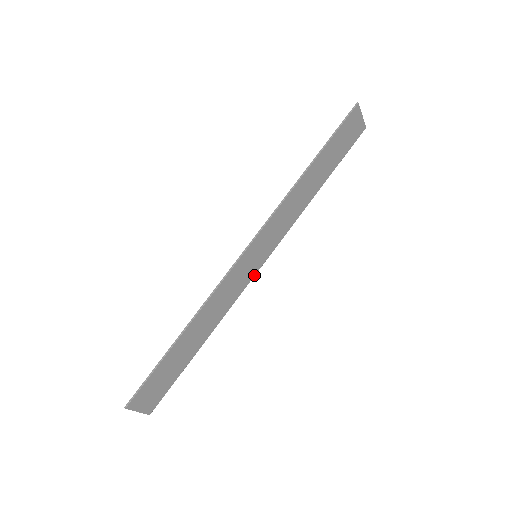
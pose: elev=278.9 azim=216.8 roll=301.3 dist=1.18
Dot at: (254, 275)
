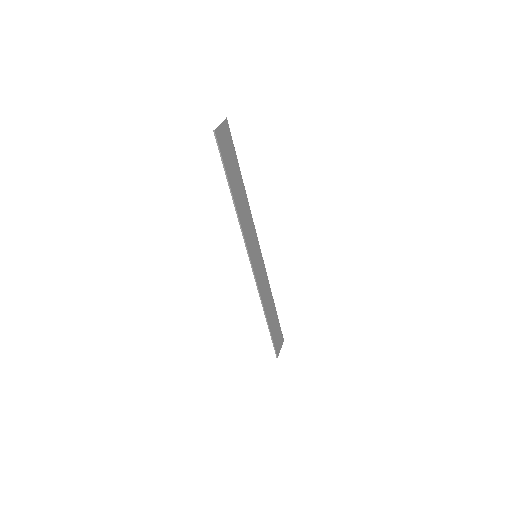
Dot at: (262, 257)
